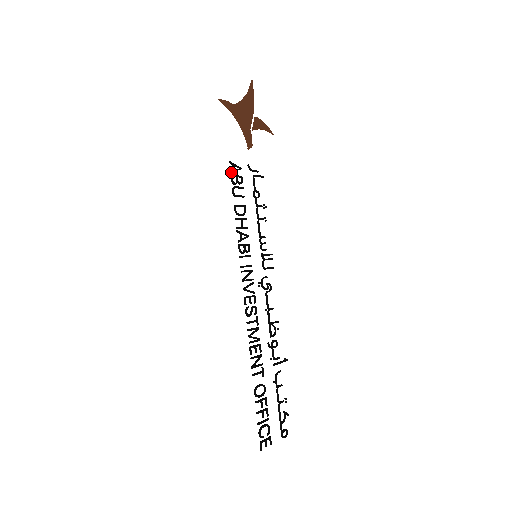
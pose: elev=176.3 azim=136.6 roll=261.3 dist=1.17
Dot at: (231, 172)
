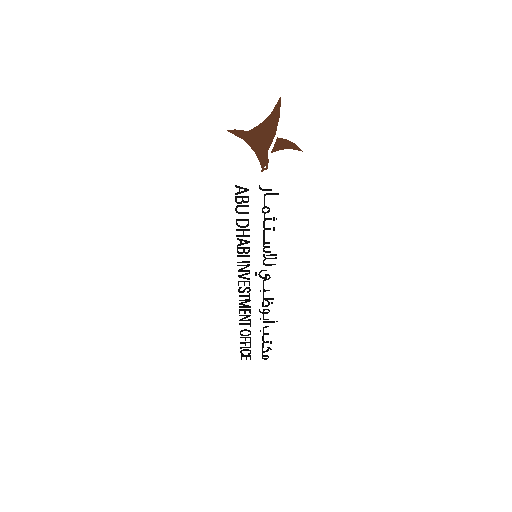
Dot at: (235, 194)
